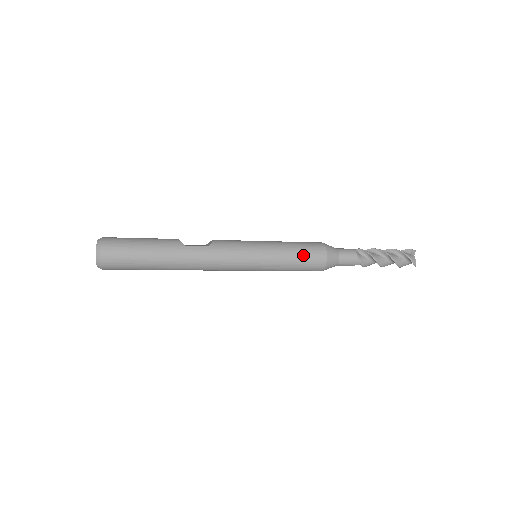
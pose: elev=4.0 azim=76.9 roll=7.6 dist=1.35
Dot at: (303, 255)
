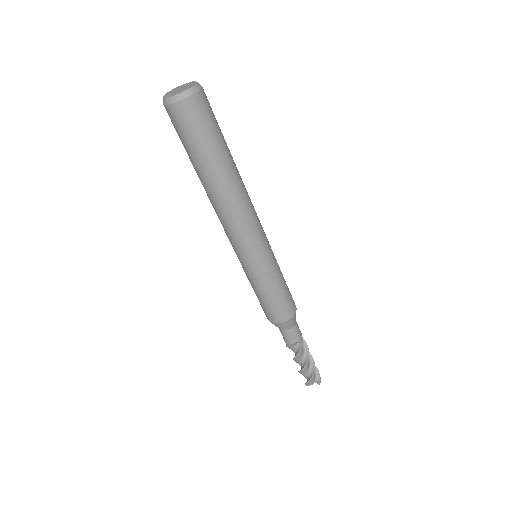
Dot at: (287, 286)
